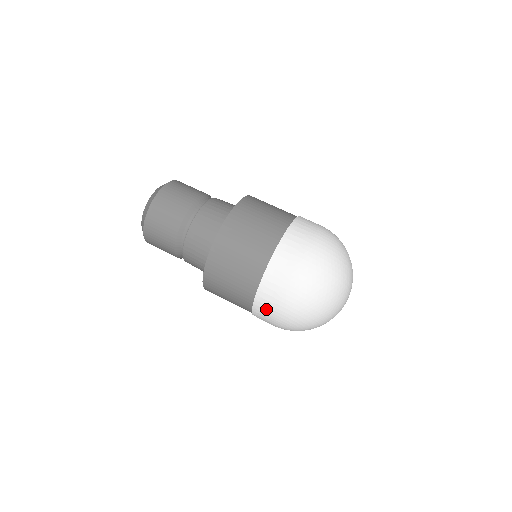
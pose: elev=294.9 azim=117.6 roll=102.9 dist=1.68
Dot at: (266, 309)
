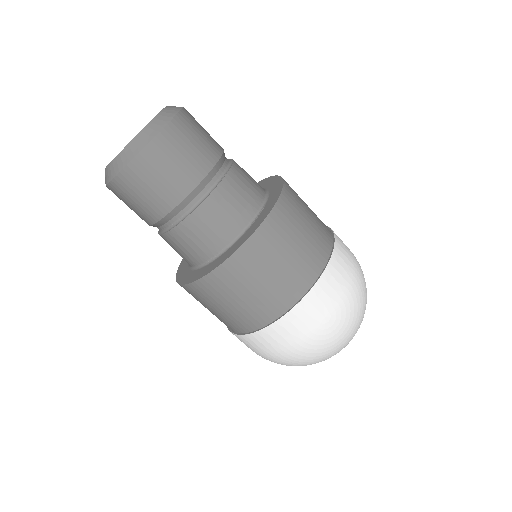
Dot at: occluded
